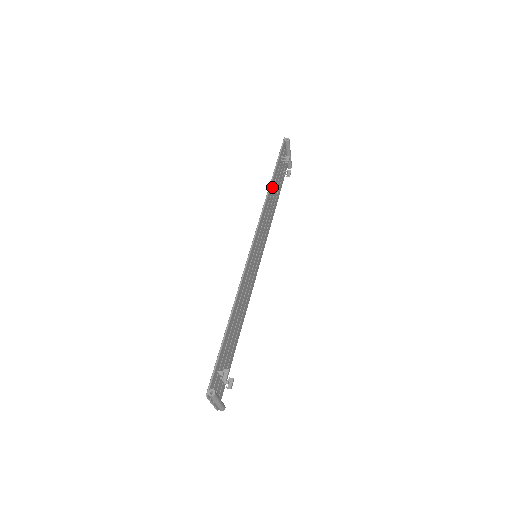
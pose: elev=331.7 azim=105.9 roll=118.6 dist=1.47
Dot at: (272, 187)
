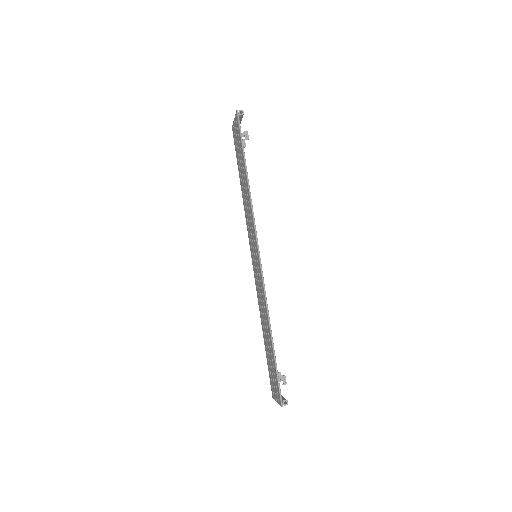
Dot at: (246, 177)
